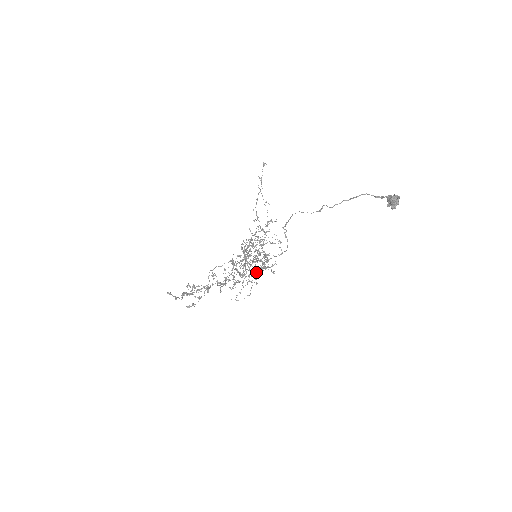
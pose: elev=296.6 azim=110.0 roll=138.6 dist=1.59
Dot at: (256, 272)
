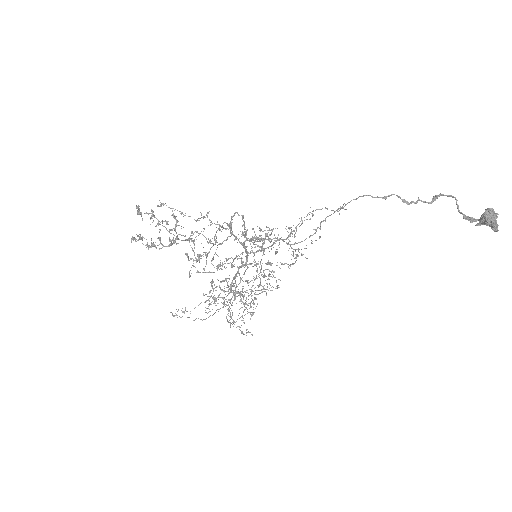
Dot at: occluded
